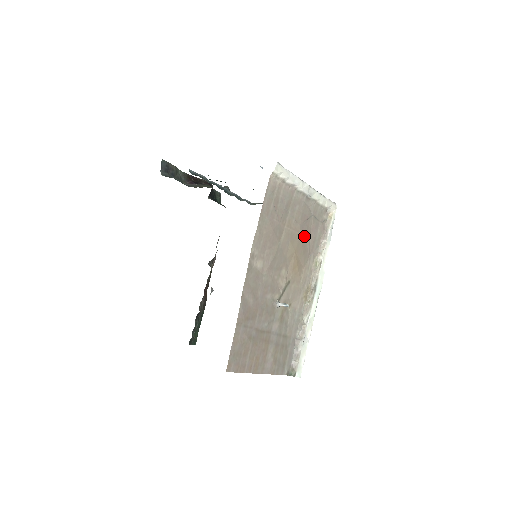
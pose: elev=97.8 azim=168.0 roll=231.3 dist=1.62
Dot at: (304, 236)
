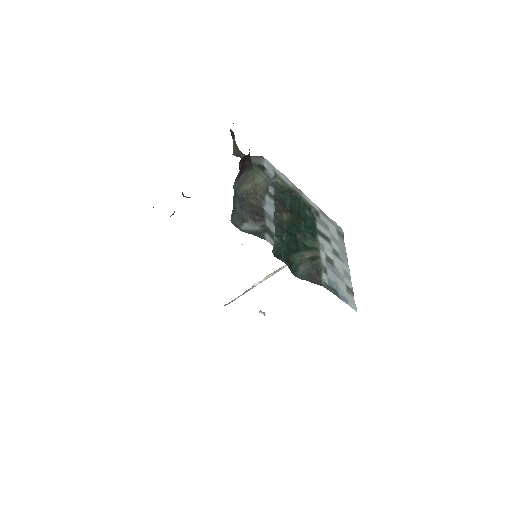
Dot at: occluded
